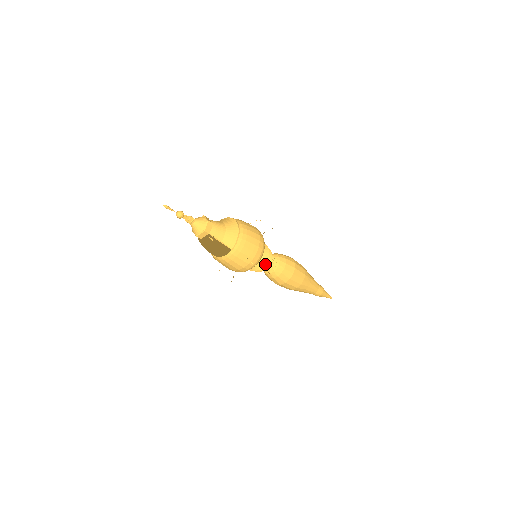
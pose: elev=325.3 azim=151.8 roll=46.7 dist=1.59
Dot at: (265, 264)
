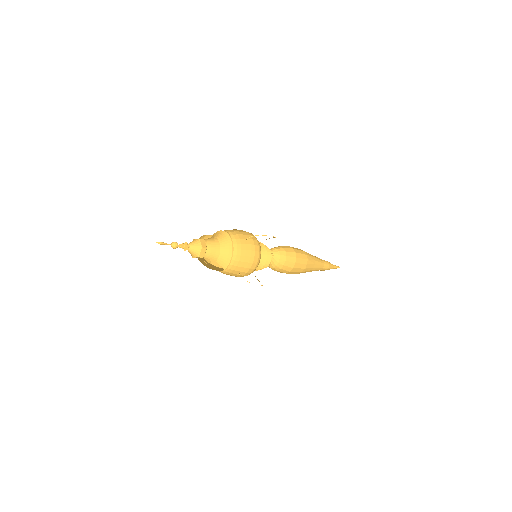
Dot at: (263, 266)
